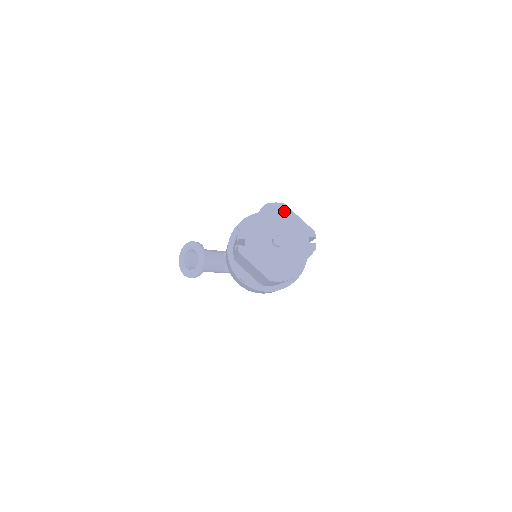
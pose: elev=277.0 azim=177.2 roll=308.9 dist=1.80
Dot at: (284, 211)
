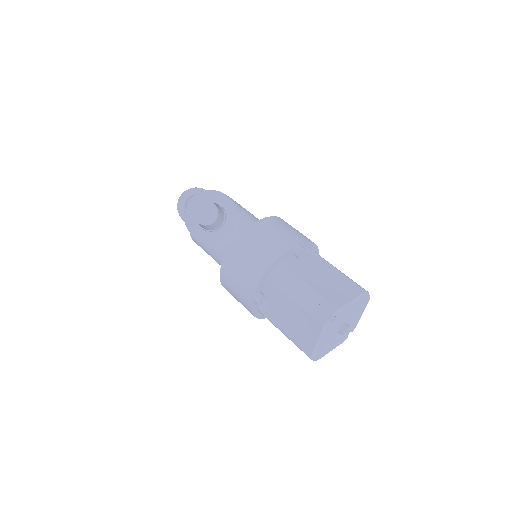
Dot at: (365, 304)
